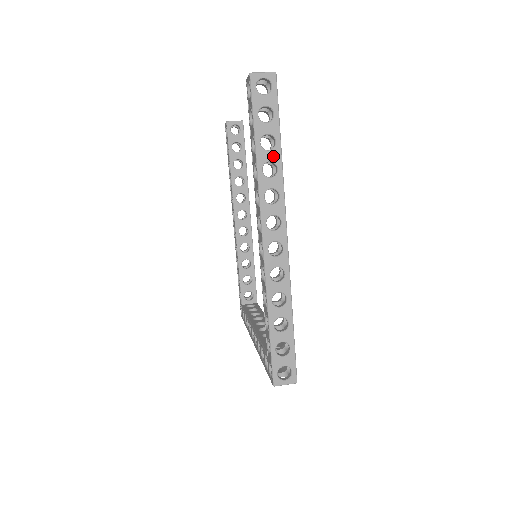
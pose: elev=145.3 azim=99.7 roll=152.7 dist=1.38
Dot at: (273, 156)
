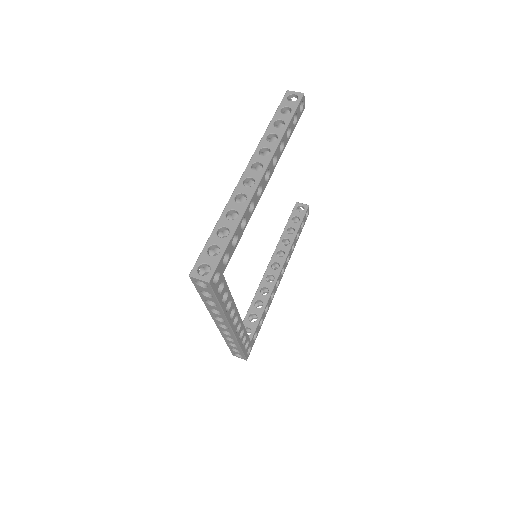
Dot at: (278, 131)
